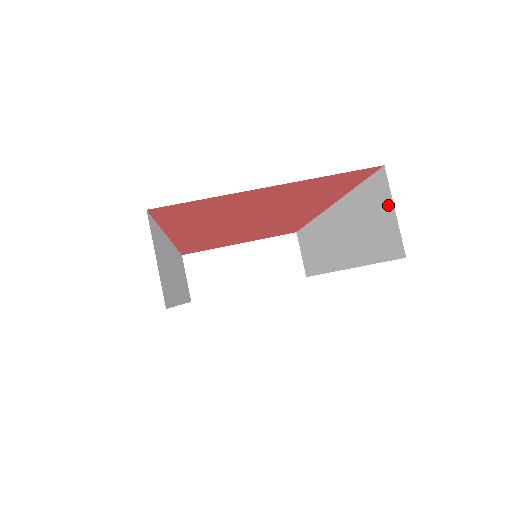
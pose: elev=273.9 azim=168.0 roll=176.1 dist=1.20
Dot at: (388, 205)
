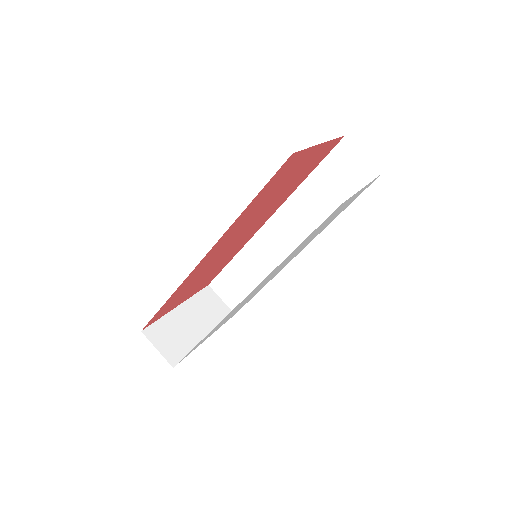
Dot at: (355, 156)
